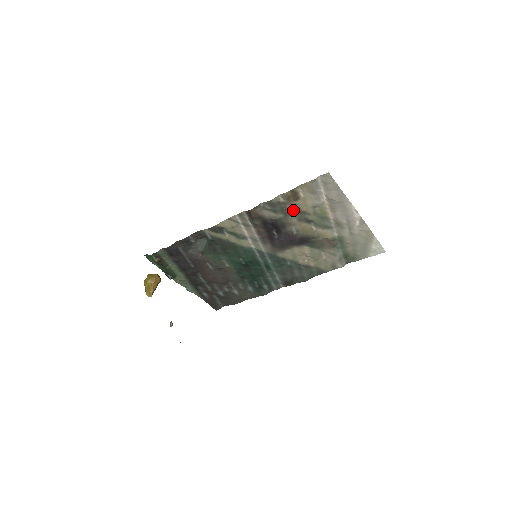
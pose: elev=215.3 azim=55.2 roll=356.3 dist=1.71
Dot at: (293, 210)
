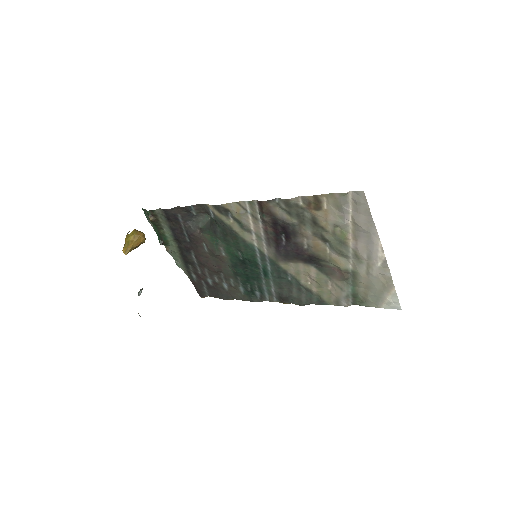
Dot at: (311, 220)
